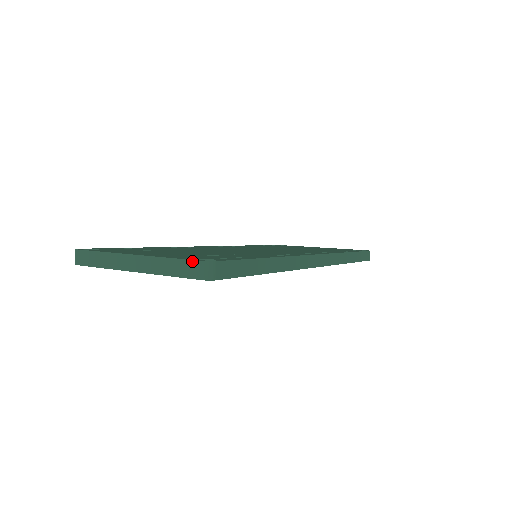
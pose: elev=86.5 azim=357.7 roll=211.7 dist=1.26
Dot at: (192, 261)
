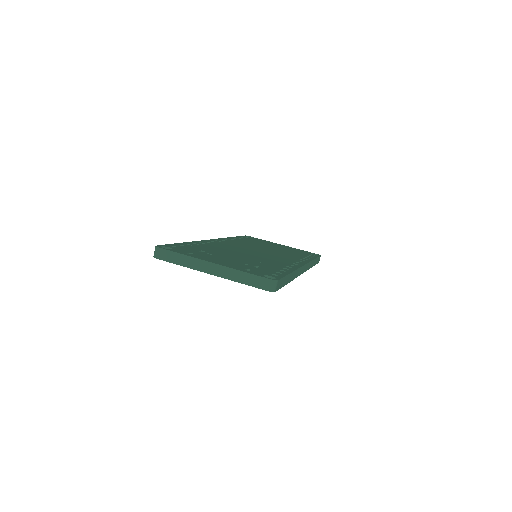
Dot at: (263, 278)
